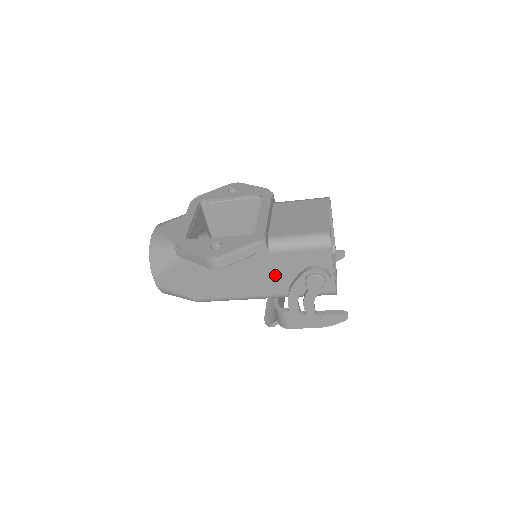
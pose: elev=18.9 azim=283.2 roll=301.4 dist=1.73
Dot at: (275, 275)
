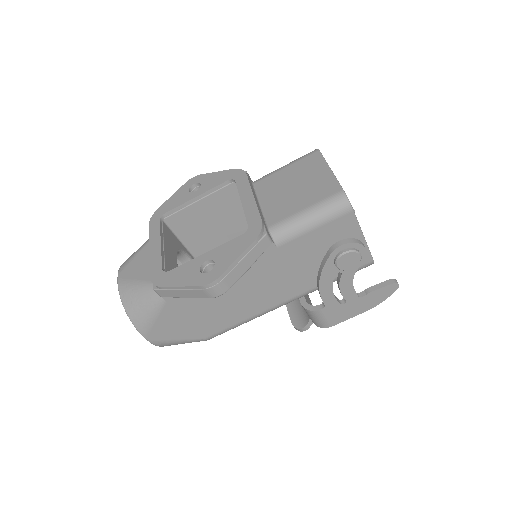
Dot at: (293, 271)
